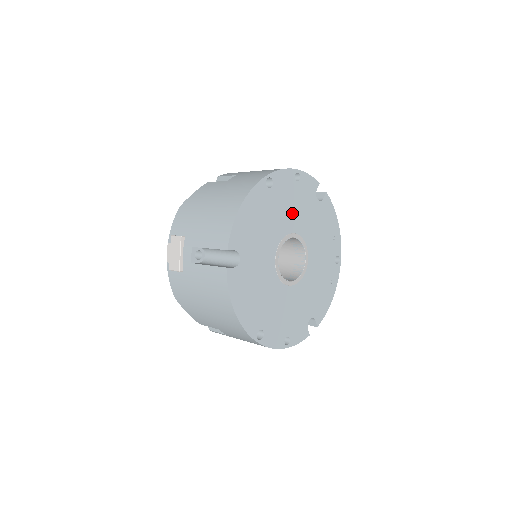
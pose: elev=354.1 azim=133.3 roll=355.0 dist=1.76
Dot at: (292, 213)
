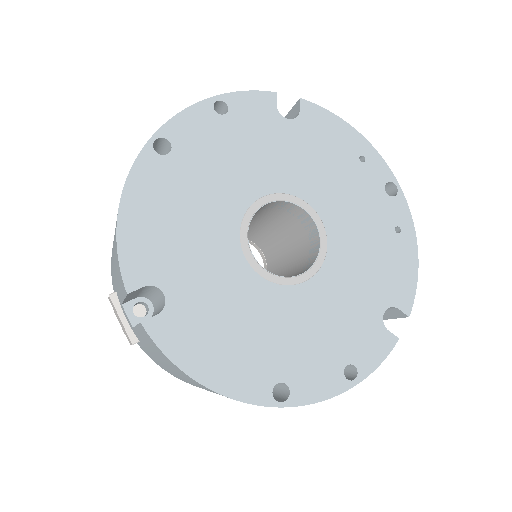
Dot at: (242, 167)
